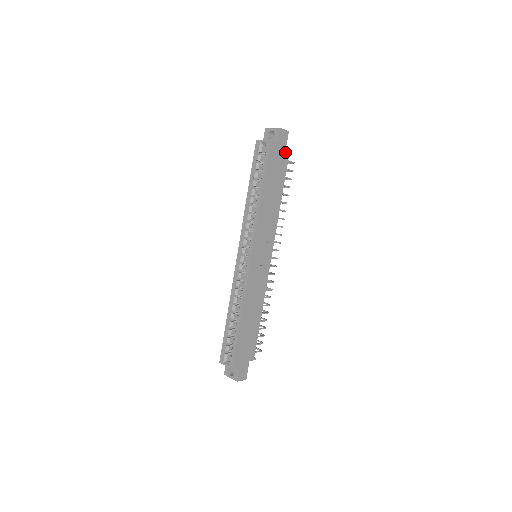
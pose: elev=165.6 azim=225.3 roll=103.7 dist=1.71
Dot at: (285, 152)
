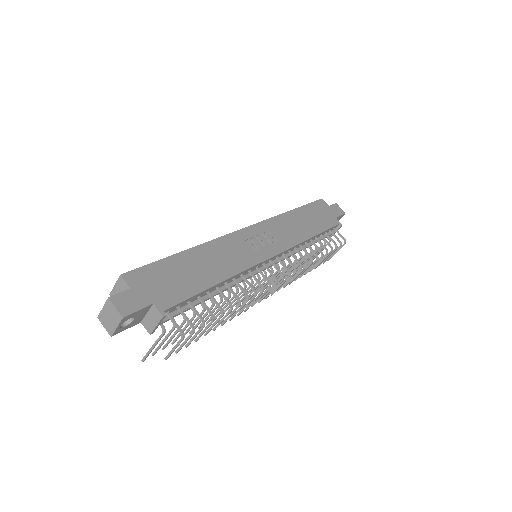
Dot at: (335, 218)
